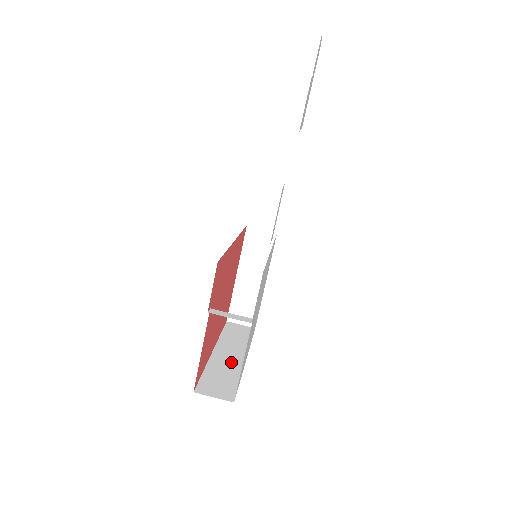
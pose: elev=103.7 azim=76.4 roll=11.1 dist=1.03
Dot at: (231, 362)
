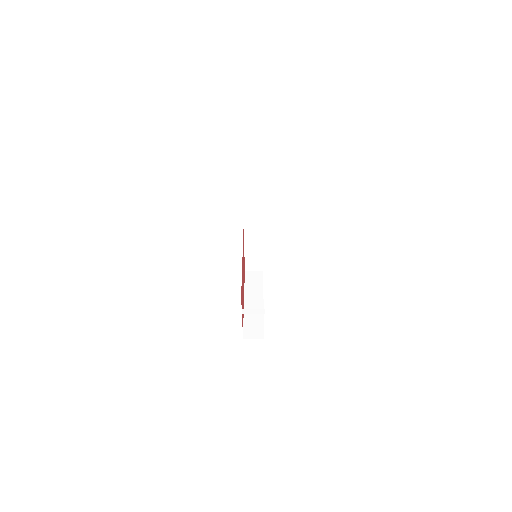
Dot at: occluded
